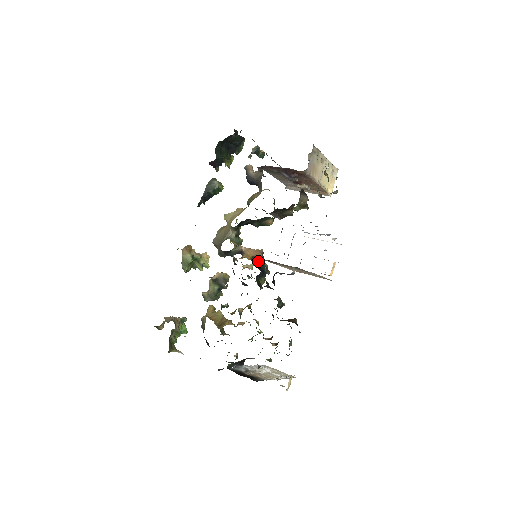
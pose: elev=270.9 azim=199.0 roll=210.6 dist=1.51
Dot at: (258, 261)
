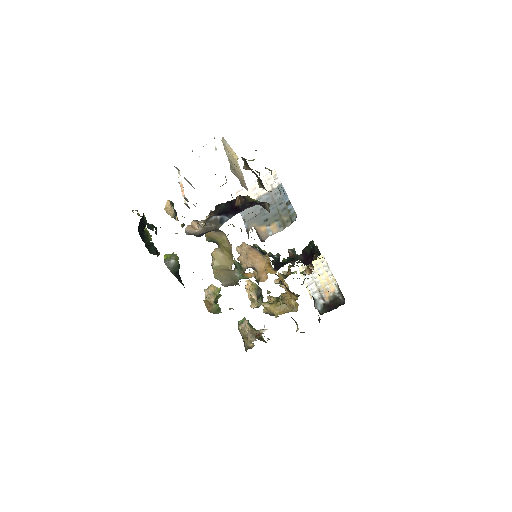
Dot at: (274, 263)
